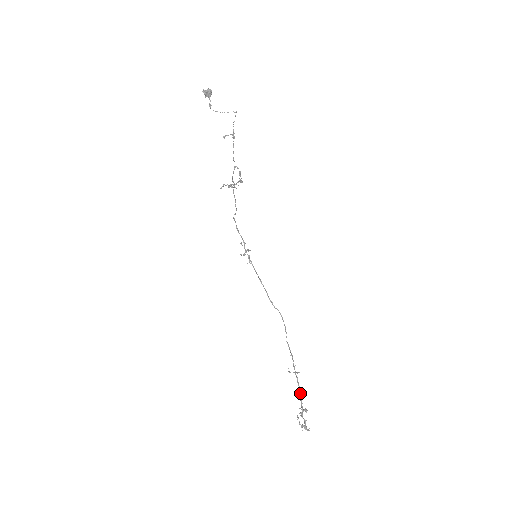
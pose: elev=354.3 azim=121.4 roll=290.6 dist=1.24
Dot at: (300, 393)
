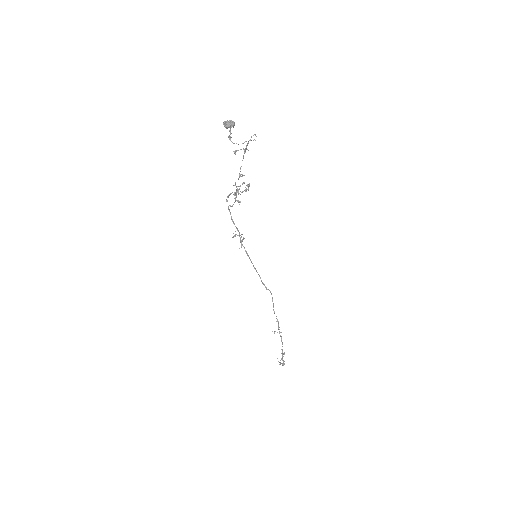
Dot at: (282, 346)
